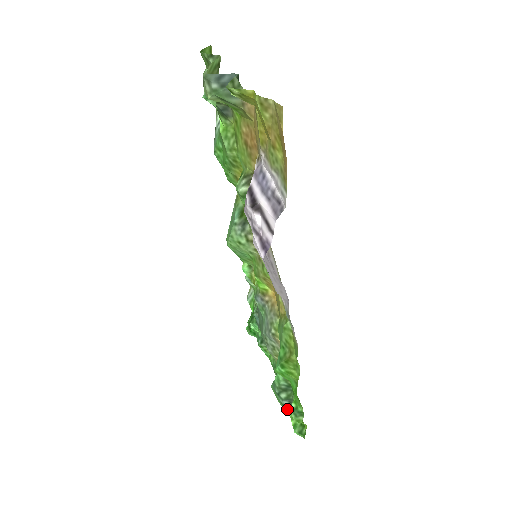
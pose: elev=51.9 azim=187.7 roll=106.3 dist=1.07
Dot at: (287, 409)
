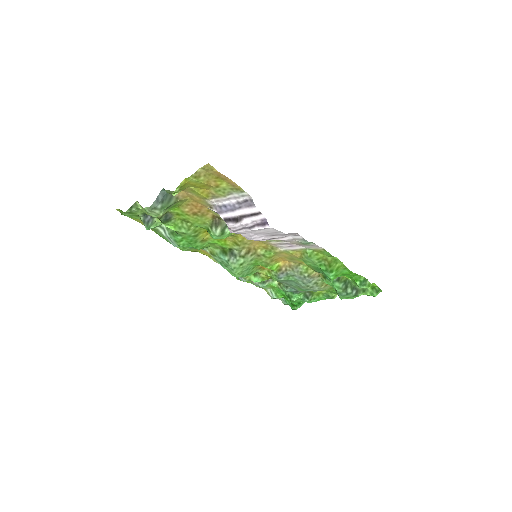
Dot at: (359, 294)
